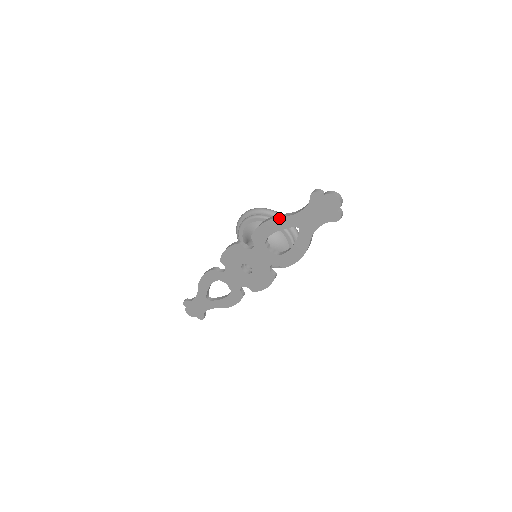
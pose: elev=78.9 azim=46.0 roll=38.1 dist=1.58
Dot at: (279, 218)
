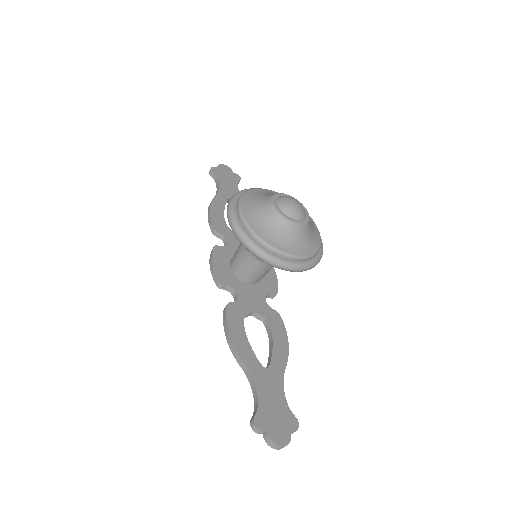
Dot at: (237, 359)
